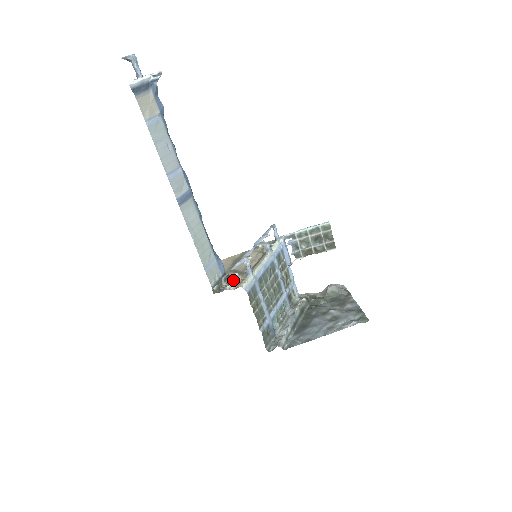
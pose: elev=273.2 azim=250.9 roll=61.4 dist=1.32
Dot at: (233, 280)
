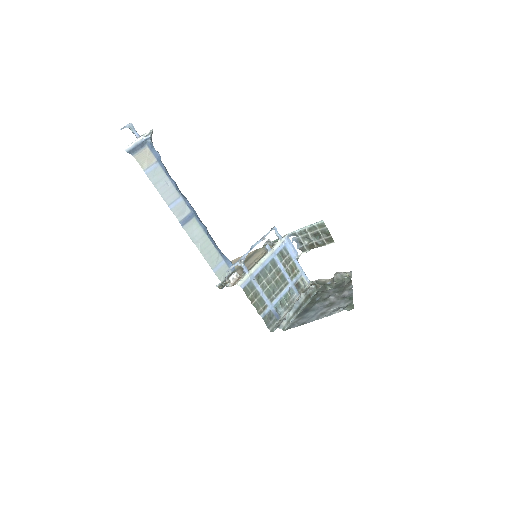
Dot at: (231, 279)
